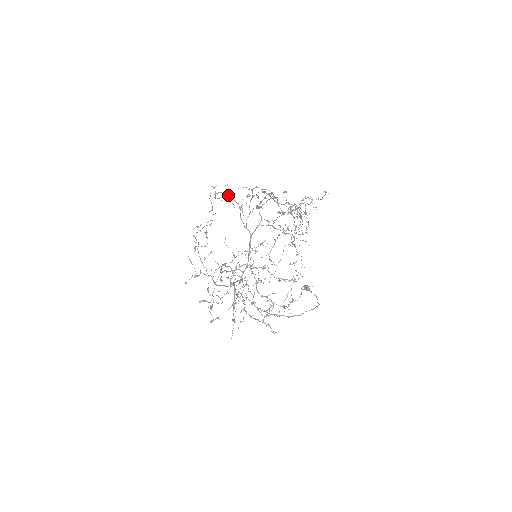
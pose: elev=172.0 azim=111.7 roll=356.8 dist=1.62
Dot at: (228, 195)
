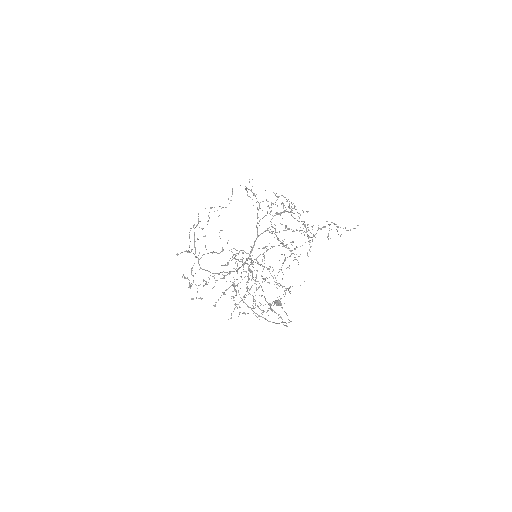
Dot at: (252, 192)
